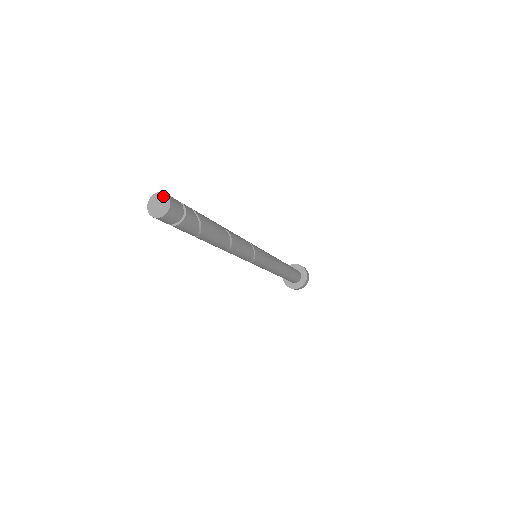
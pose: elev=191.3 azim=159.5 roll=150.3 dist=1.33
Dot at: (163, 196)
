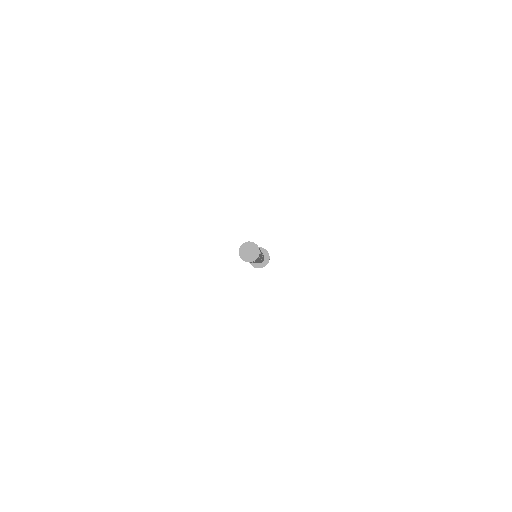
Dot at: (256, 249)
